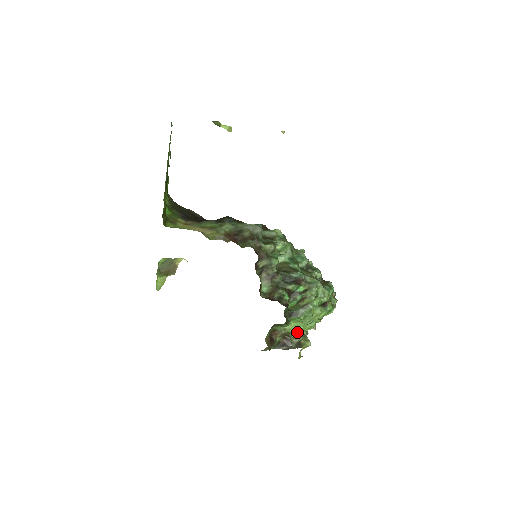
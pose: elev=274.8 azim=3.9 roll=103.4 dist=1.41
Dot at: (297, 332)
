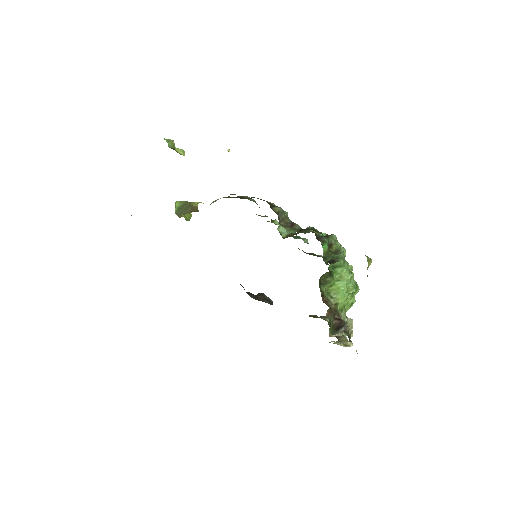
Dot at: (343, 309)
